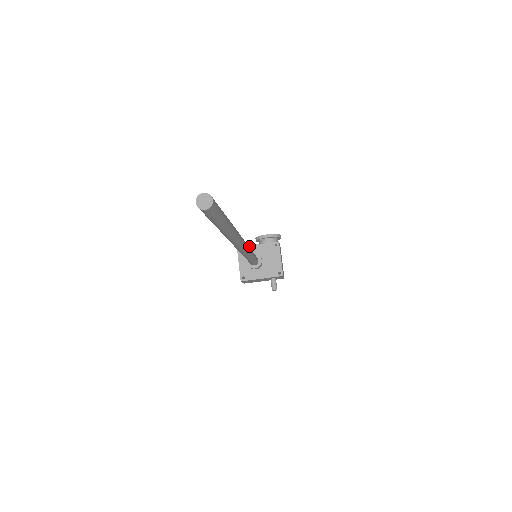
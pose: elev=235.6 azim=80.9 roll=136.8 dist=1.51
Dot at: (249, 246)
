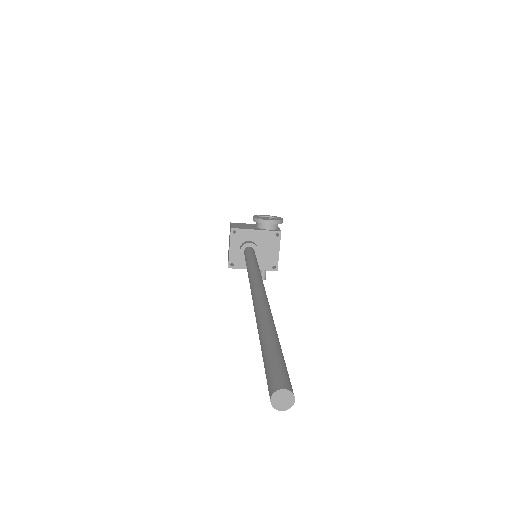
Dot at: (245, 230)
